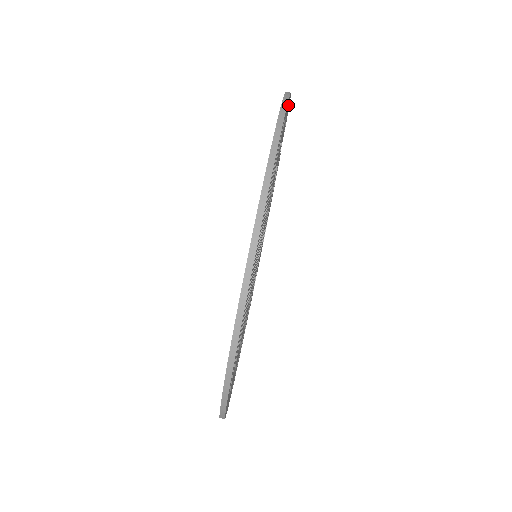
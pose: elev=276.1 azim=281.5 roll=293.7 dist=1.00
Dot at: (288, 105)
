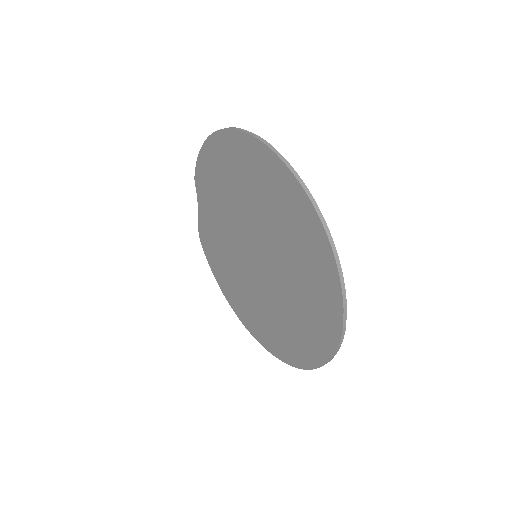
Dot at: occluded
